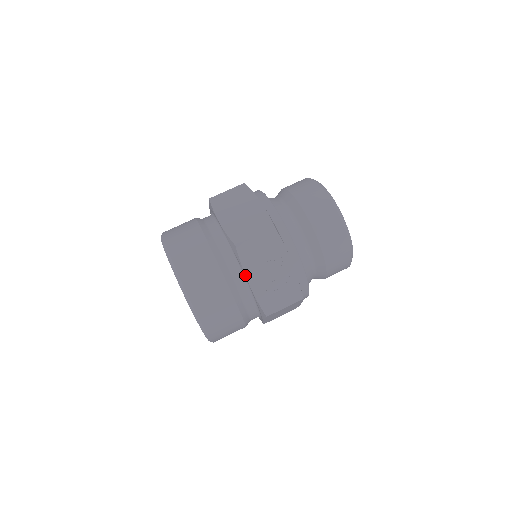
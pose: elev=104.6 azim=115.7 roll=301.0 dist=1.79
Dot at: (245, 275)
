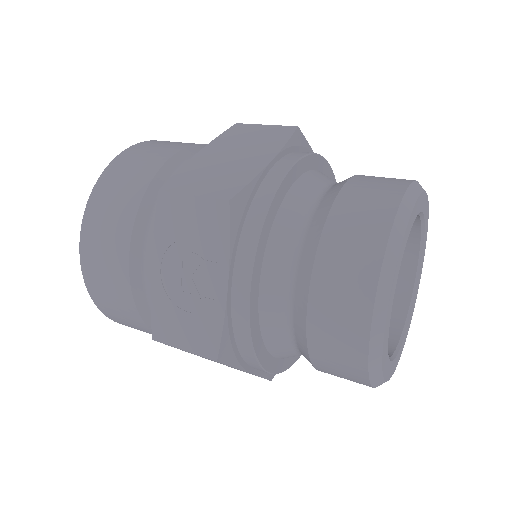
Dot at: (152, 249)
